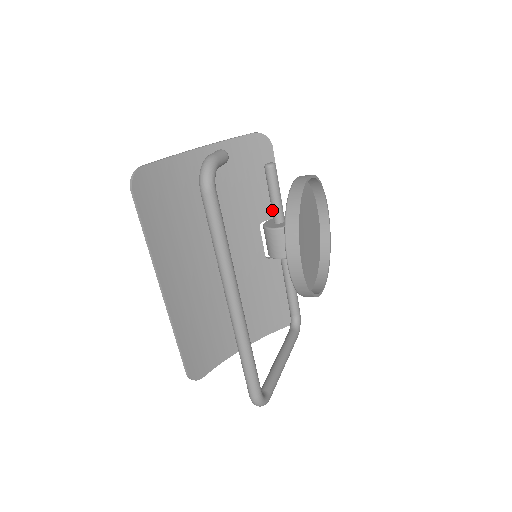
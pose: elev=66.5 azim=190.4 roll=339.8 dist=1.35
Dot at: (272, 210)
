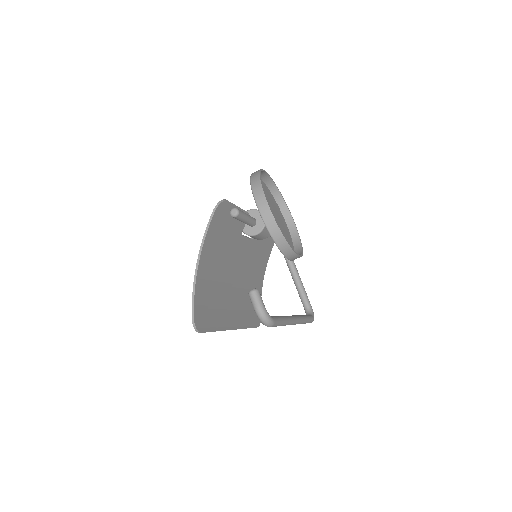
Dot at: occluded
